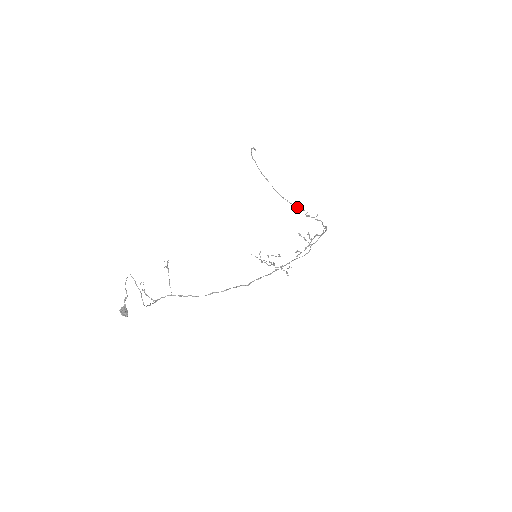
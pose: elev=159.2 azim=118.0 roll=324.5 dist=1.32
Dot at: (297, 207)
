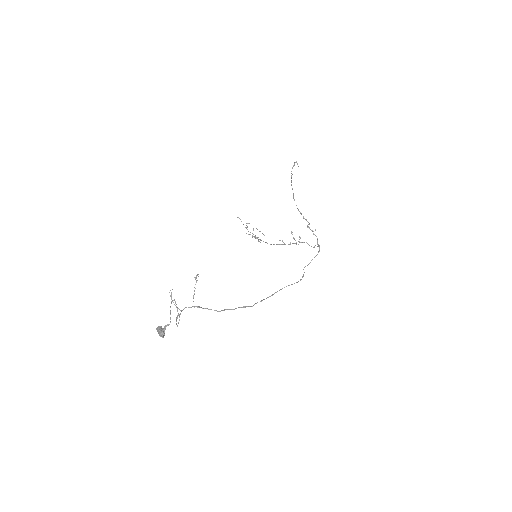
Dot at: occluded
